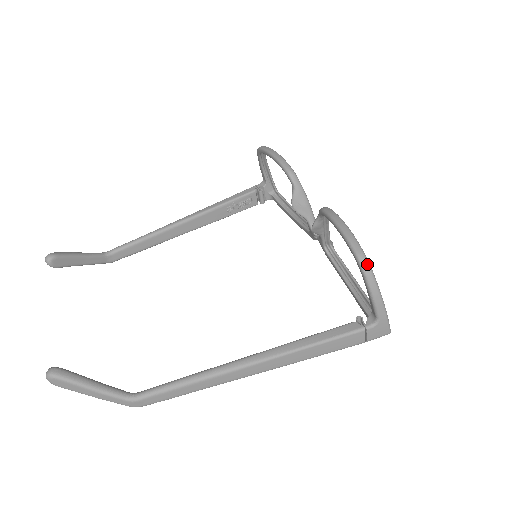
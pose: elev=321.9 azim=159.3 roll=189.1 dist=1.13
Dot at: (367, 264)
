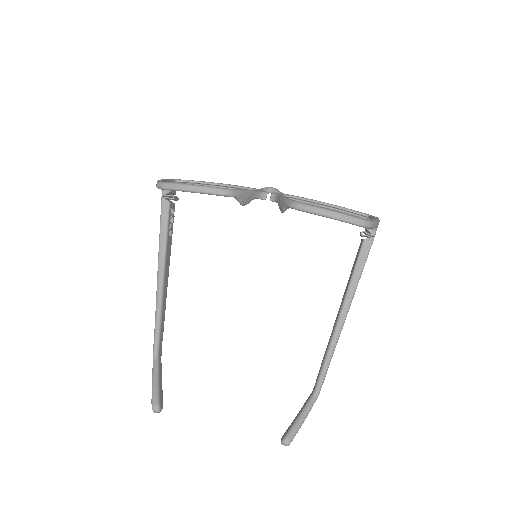
Dot at: (368, 223)
